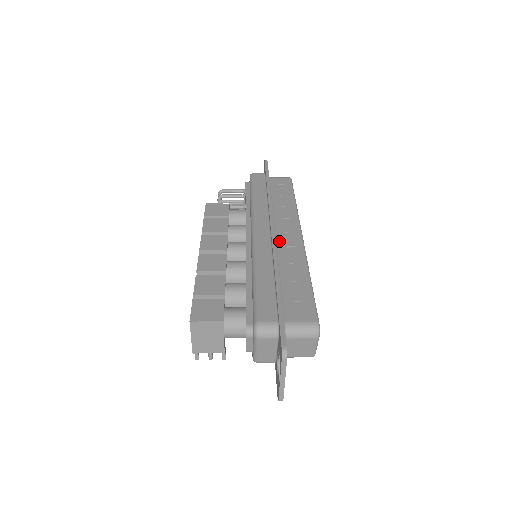
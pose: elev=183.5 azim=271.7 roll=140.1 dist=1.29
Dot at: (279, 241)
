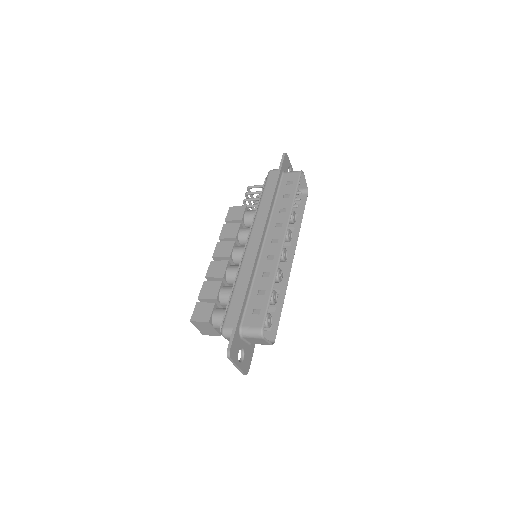
Dot at: (264, 249)
